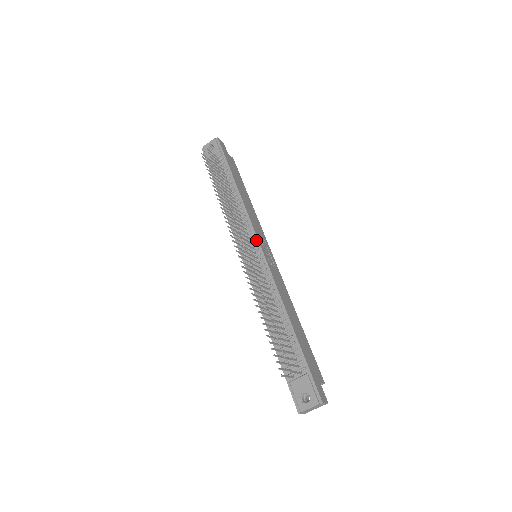
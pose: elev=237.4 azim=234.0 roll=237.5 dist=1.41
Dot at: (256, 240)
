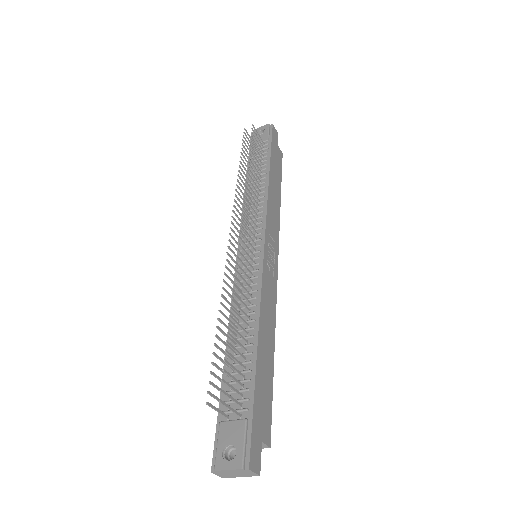
Dot at: (262, 235)
